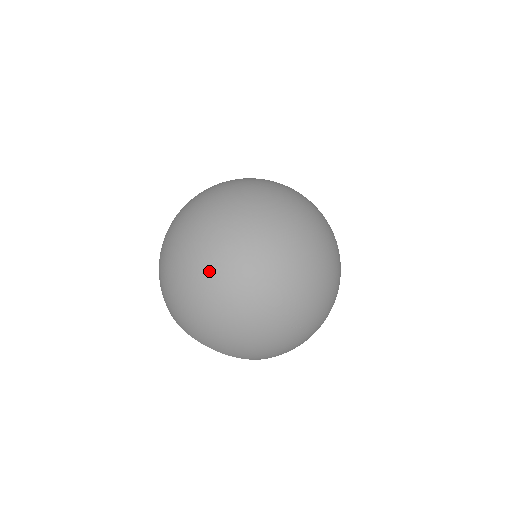
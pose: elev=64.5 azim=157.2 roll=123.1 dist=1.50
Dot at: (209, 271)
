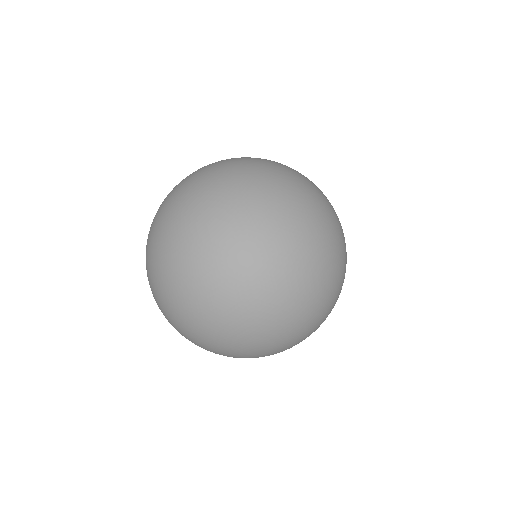
Dot at: (239, 356)
